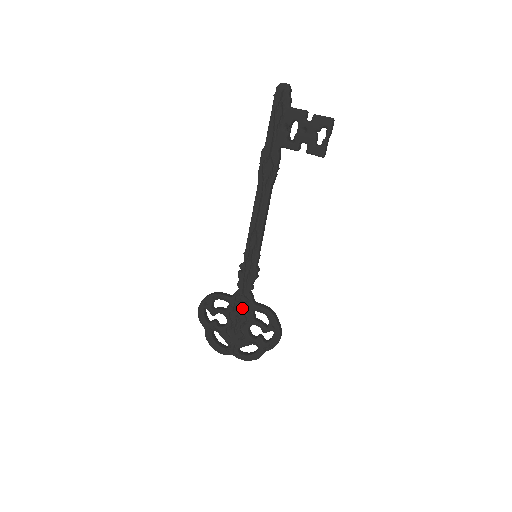
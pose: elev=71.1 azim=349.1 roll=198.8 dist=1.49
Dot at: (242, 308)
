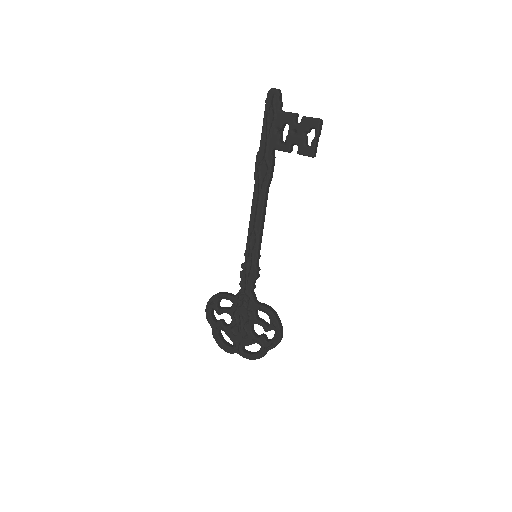
Dot at: (245, 307)
